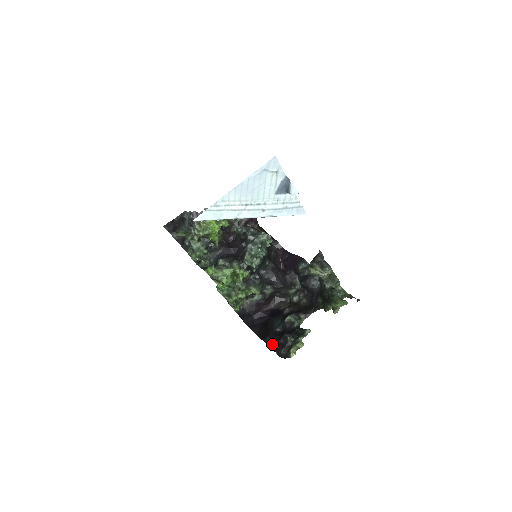
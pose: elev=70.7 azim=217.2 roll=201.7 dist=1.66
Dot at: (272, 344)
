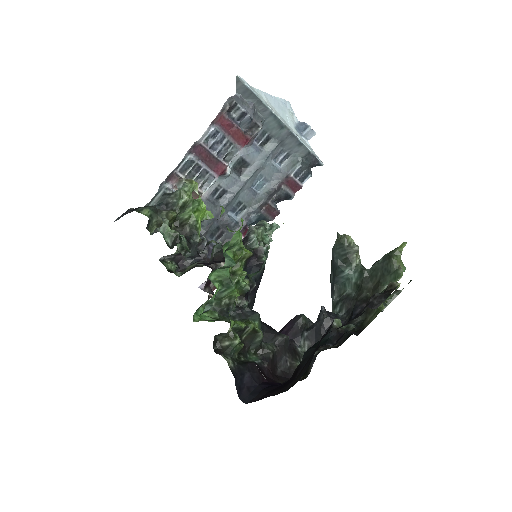
Dot at: (344, 324)
